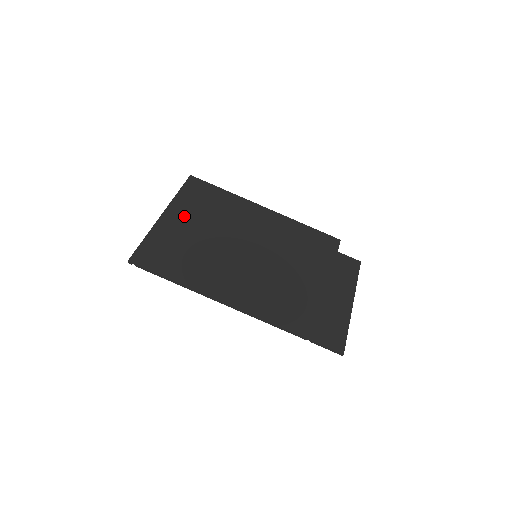
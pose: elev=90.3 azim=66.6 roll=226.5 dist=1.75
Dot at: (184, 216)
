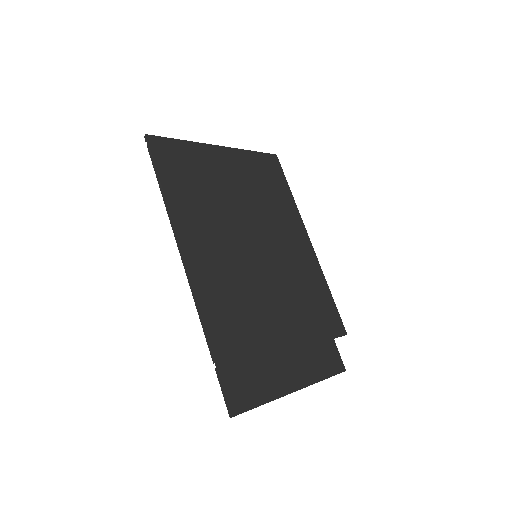
Dot at: (234, 166)
